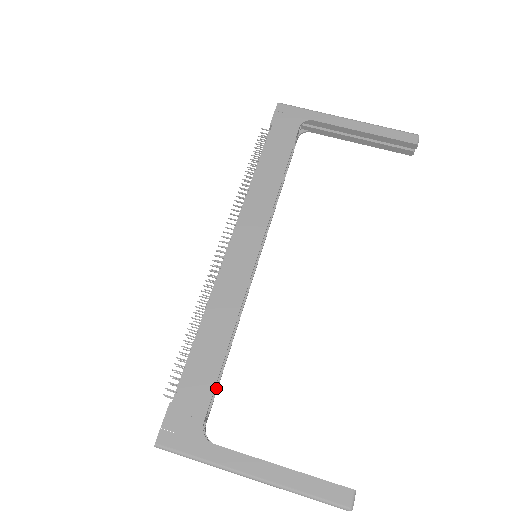
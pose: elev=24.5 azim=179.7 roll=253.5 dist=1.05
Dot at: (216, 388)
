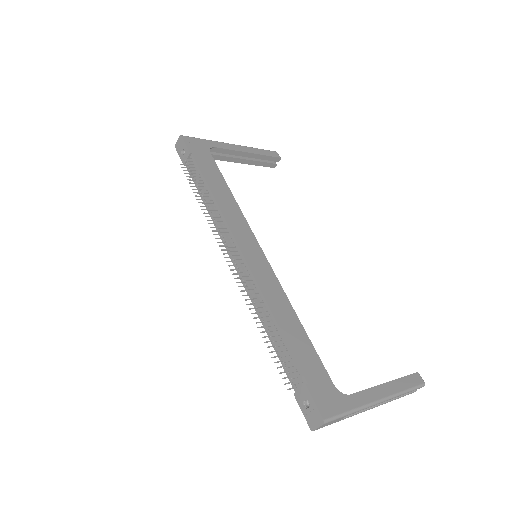
Dot at: occluded
